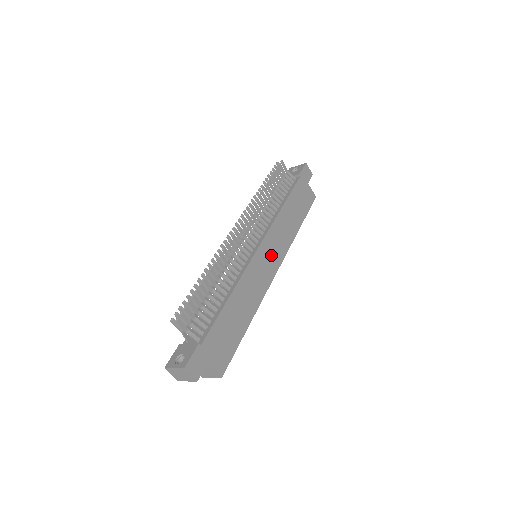
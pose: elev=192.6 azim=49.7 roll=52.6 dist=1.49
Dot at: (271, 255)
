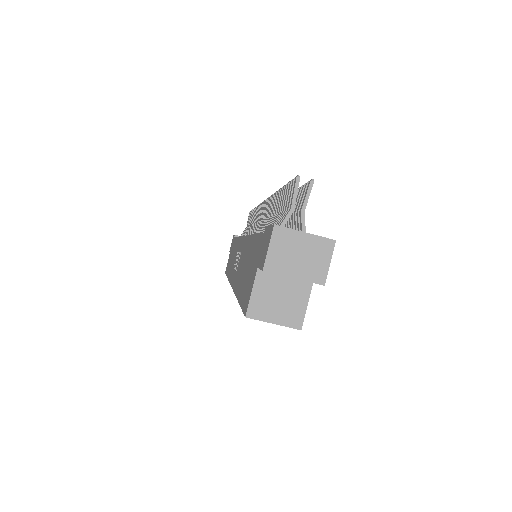
Dot at: occluded
